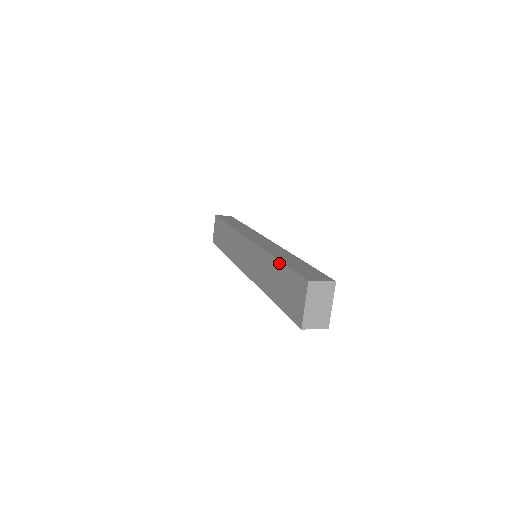
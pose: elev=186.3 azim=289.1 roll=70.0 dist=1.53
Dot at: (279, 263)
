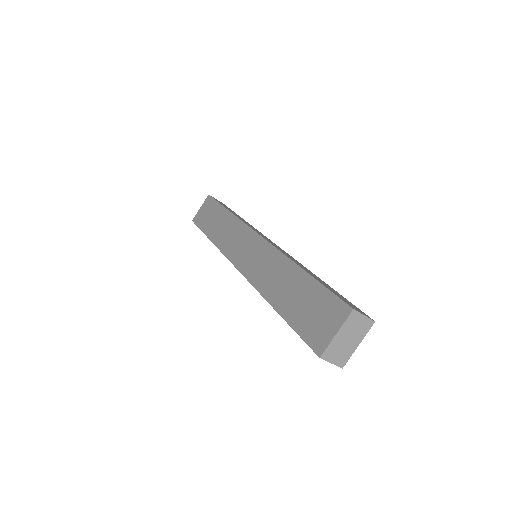
Dot at: (306, 275)
